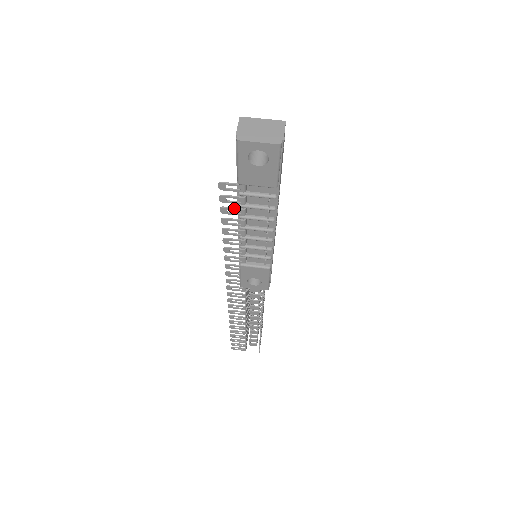
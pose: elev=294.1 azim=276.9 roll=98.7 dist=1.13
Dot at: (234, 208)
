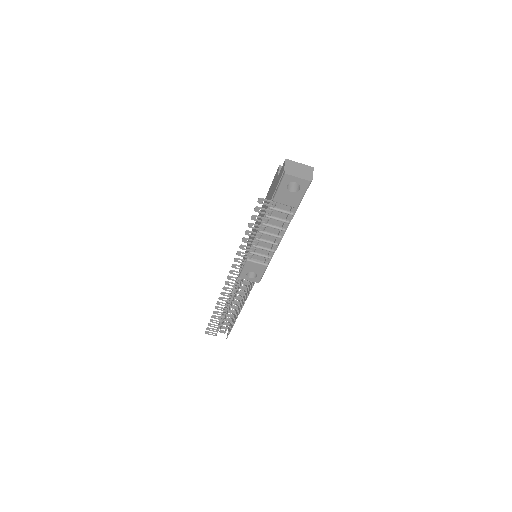
Dot at: (262, 217)
